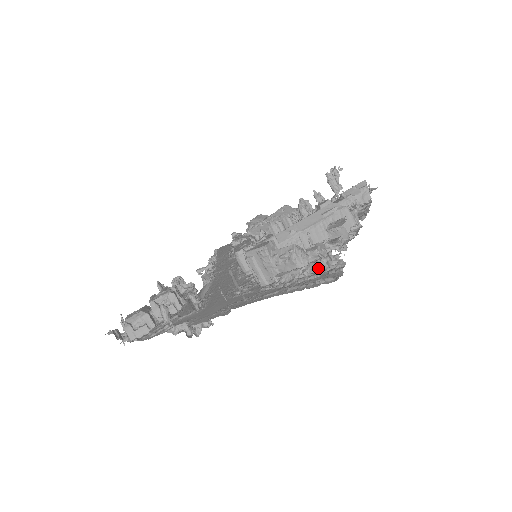
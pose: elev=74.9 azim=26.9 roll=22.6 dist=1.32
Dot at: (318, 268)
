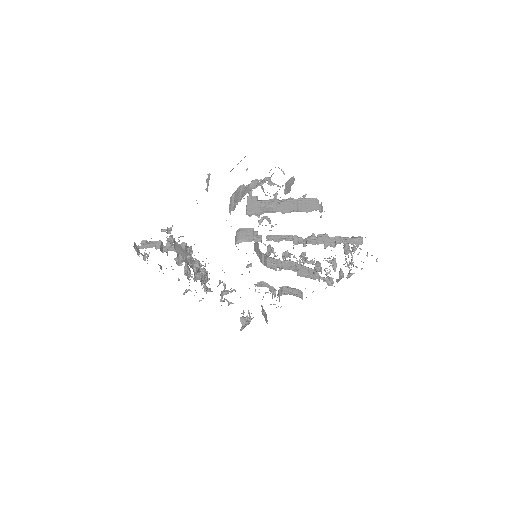
Dot at: occluded
